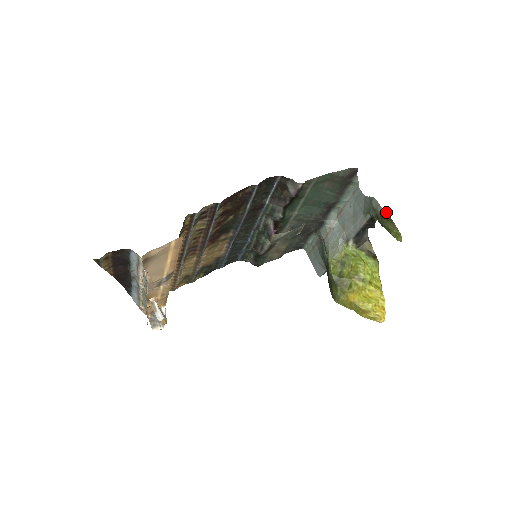
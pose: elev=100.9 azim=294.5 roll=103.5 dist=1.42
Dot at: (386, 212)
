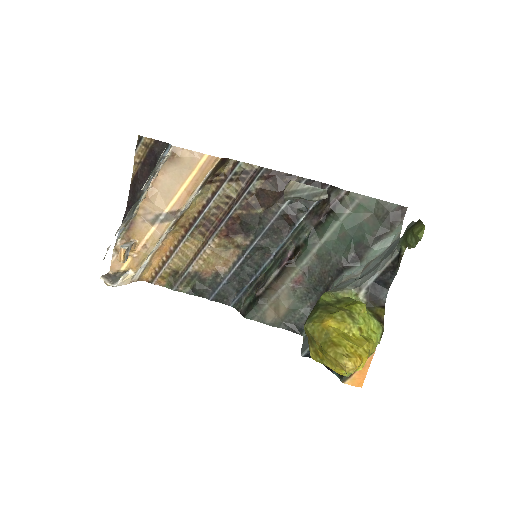
Dot at: (418, 220)
